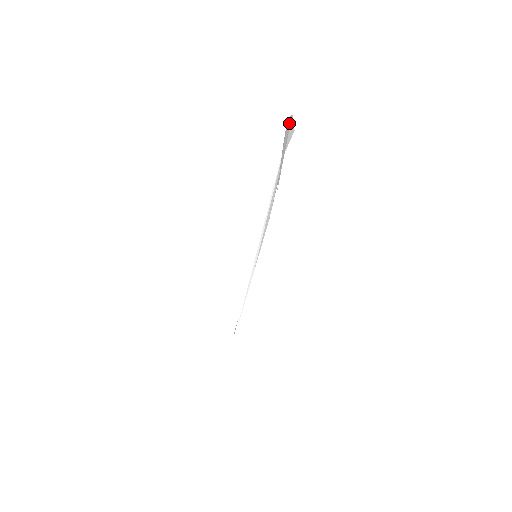
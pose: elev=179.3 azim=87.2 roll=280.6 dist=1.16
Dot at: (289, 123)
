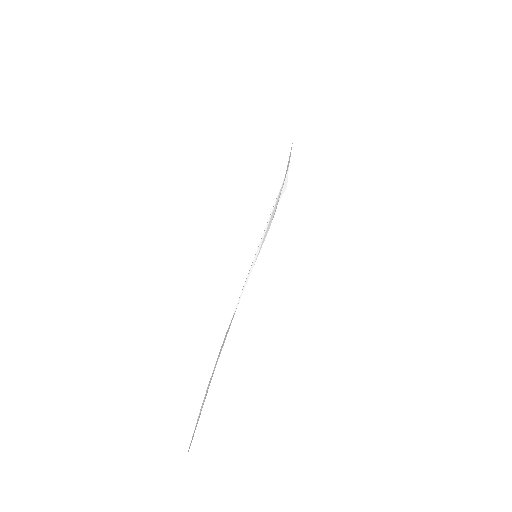
Dot at: (289, 159)
